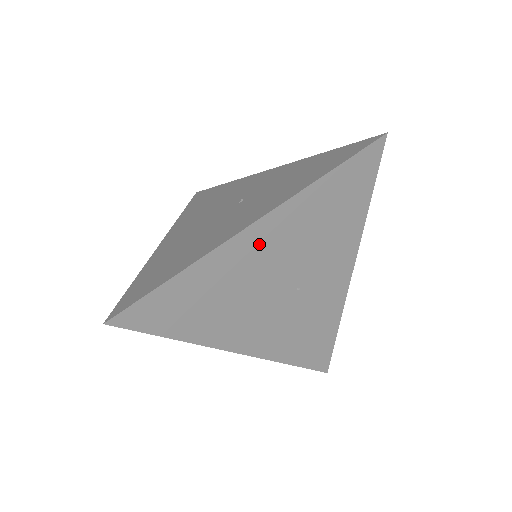
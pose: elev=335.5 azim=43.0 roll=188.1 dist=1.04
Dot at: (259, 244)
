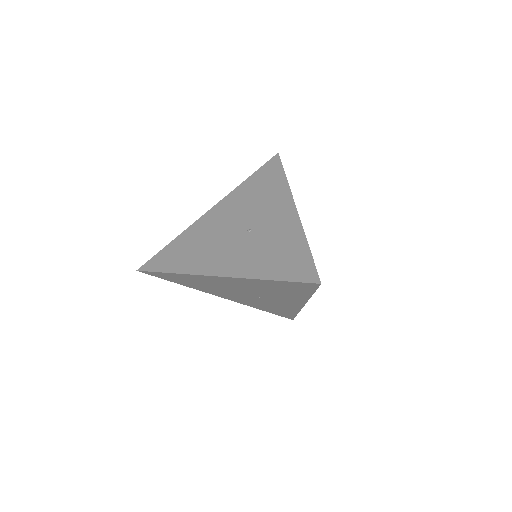
Dot at: (224, 281)
